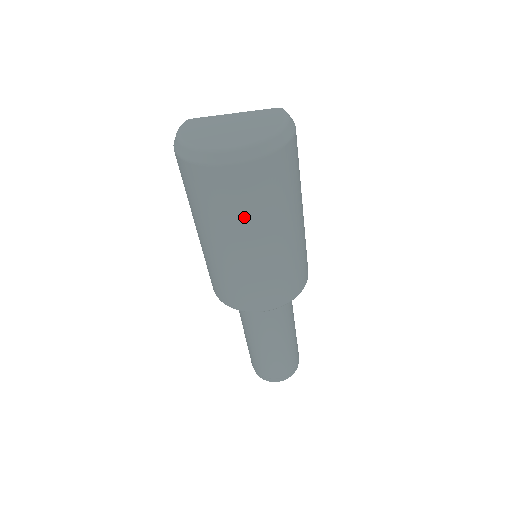
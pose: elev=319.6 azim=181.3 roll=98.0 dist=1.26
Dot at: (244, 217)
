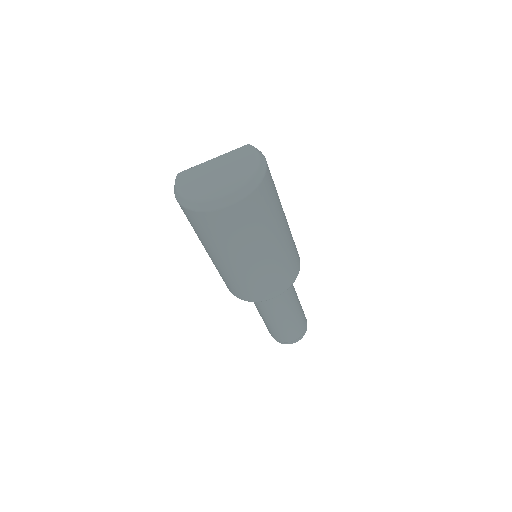
Dot at: (247, 237)
